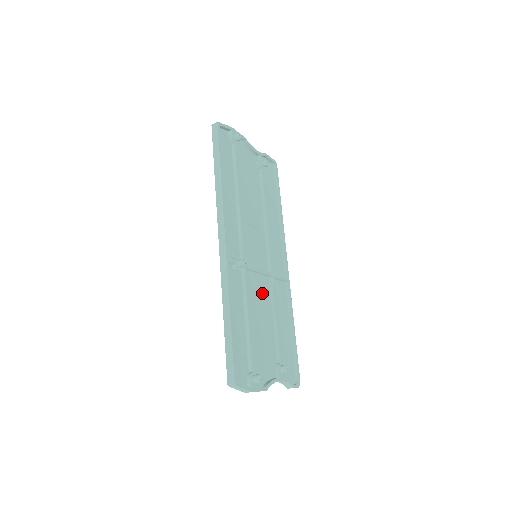
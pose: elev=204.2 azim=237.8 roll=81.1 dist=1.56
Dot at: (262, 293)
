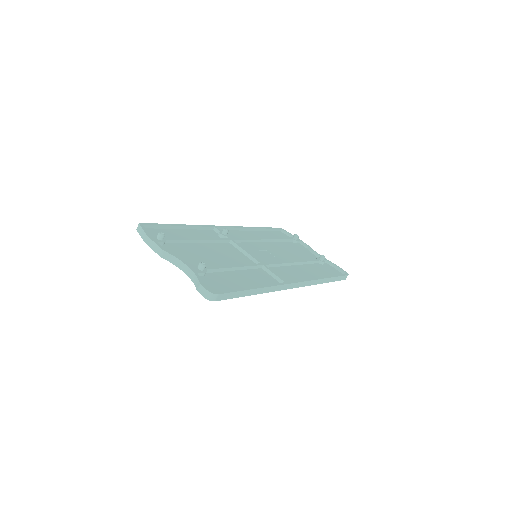
Dot at: (238, 259)
